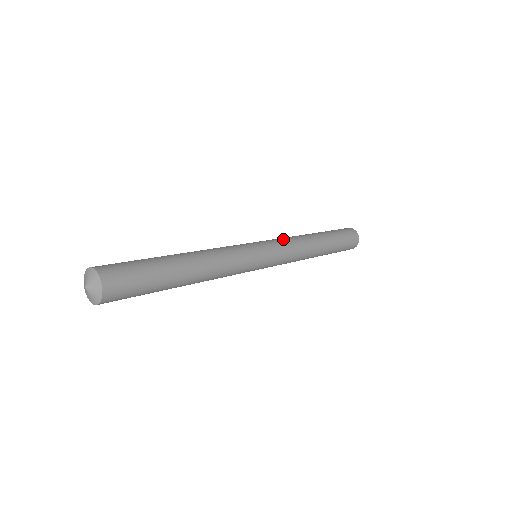
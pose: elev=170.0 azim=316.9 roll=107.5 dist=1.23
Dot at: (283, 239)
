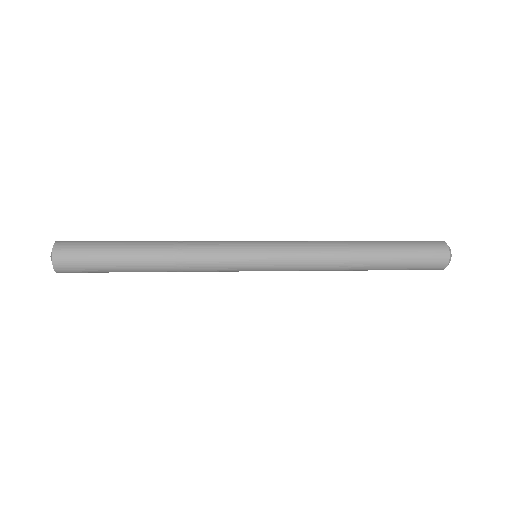
Dot at: (299, 243)
